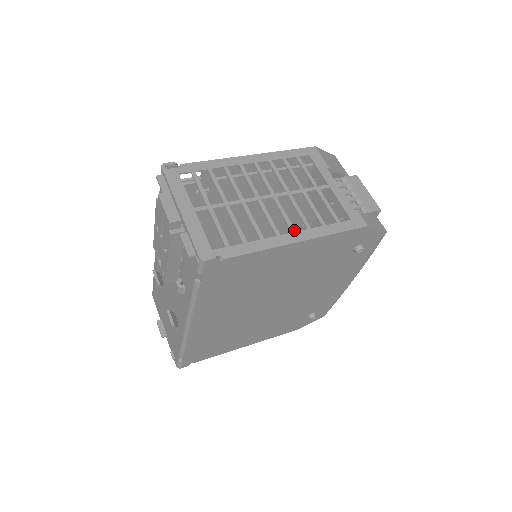
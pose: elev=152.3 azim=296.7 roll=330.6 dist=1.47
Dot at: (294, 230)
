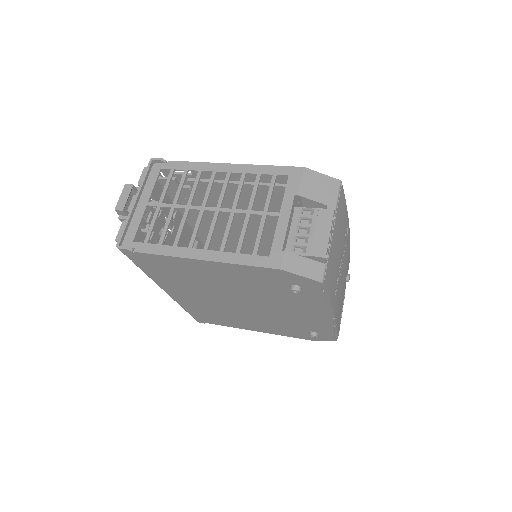
Dot at: (207, 248)
